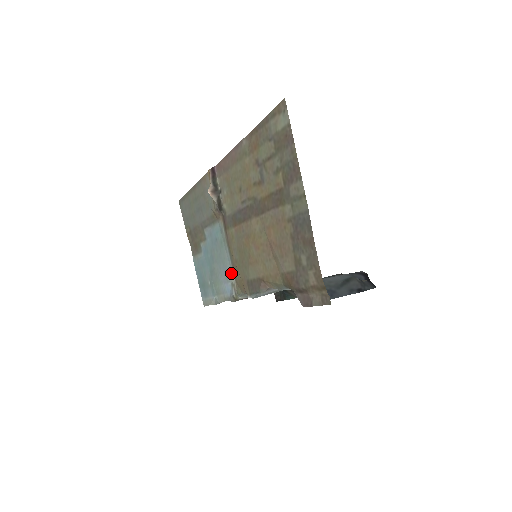
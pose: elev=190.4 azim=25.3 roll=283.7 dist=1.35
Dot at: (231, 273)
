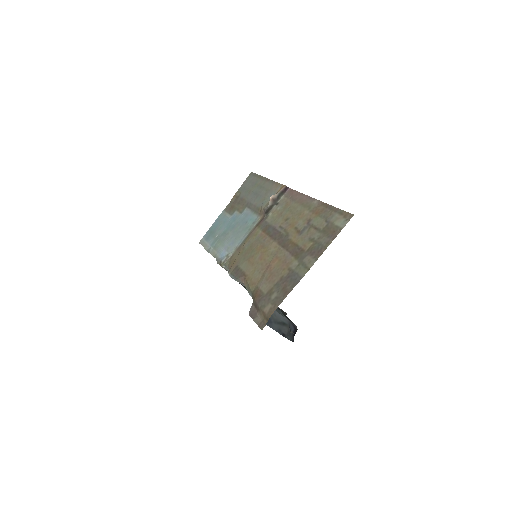
Dot at: (234, 249)
